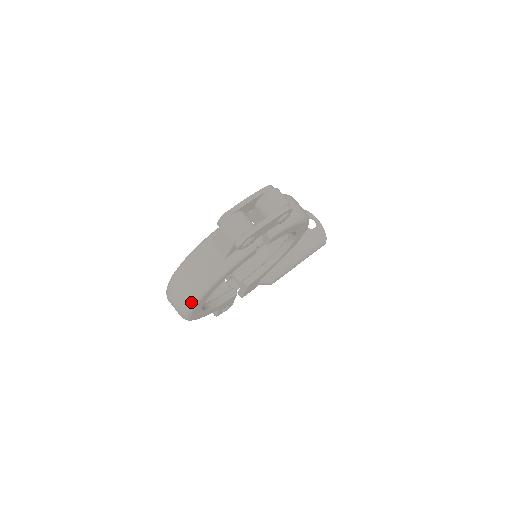
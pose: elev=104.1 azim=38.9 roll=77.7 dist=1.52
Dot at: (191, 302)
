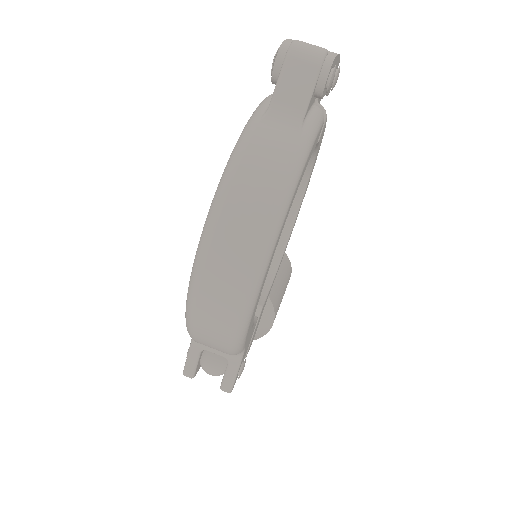
Dot at: (274, 221)
